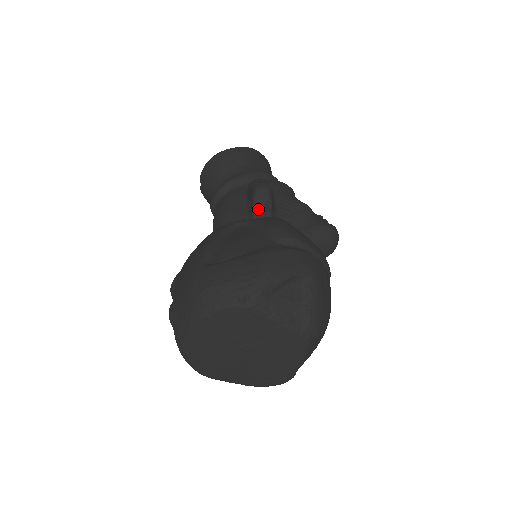
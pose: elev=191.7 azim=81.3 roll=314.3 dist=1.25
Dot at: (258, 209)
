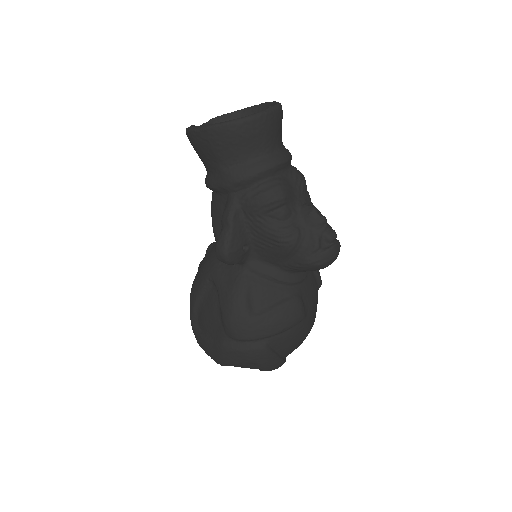
Dot at: (227, 265)
